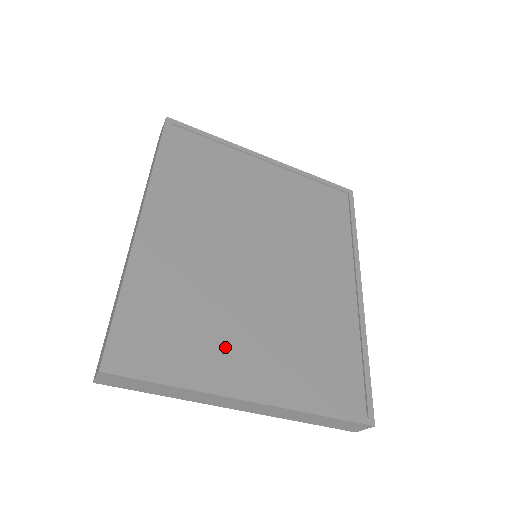
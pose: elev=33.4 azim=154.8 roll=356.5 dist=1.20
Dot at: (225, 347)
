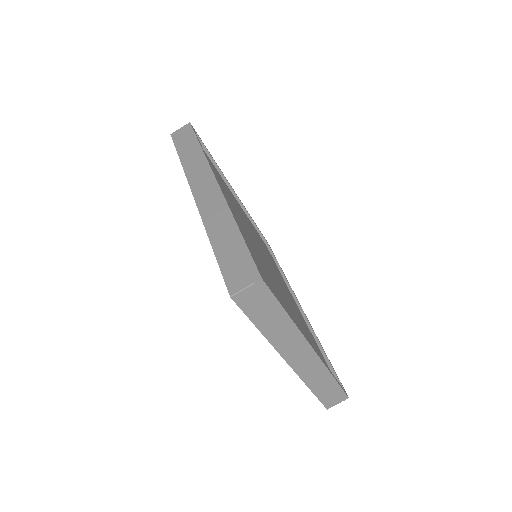
Dot at: occluded
